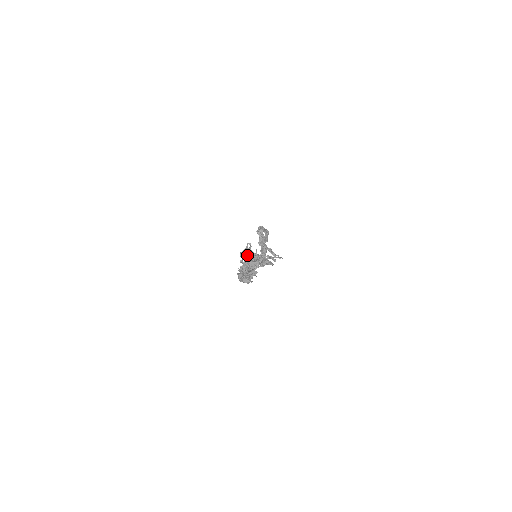
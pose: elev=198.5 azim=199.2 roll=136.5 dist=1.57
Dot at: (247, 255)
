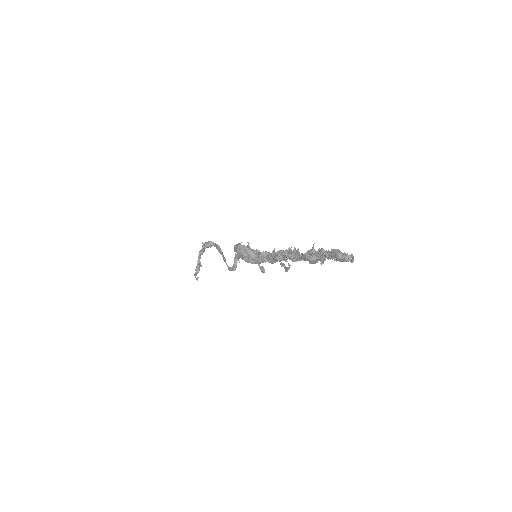
Dot at: (252, 249)
